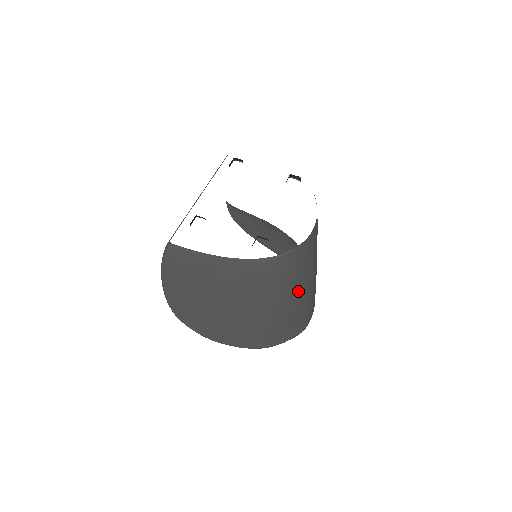
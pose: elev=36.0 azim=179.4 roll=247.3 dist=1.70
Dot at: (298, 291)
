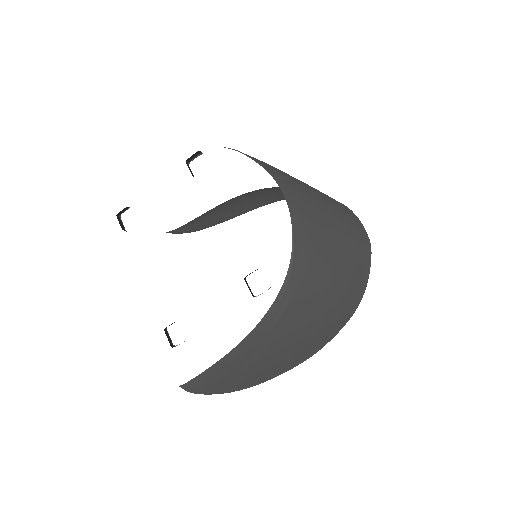
Dot at: (336, 246)
